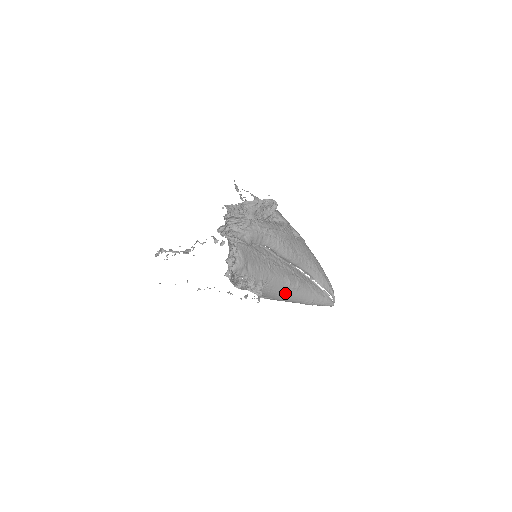
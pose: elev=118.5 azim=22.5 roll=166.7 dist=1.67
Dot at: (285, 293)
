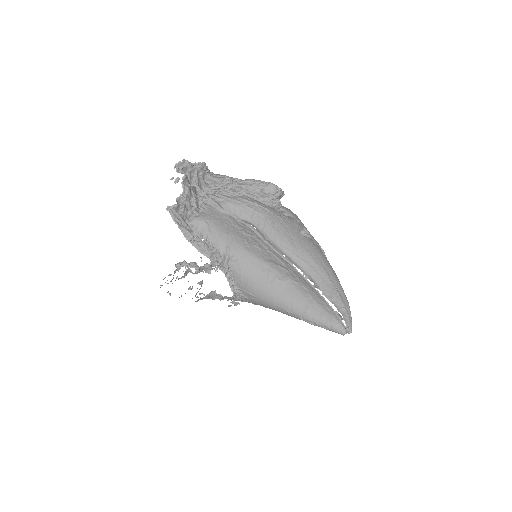
Dot at: (264, 284)
